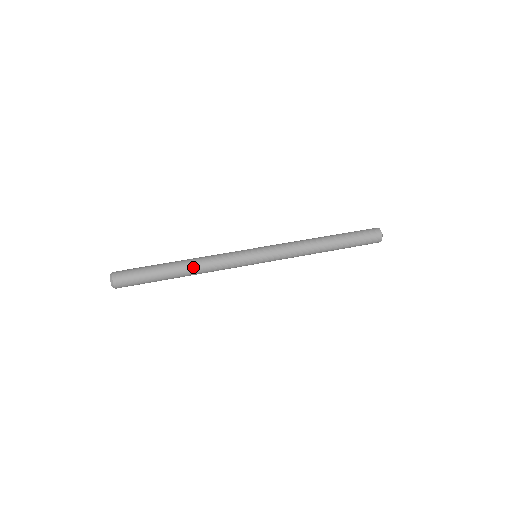
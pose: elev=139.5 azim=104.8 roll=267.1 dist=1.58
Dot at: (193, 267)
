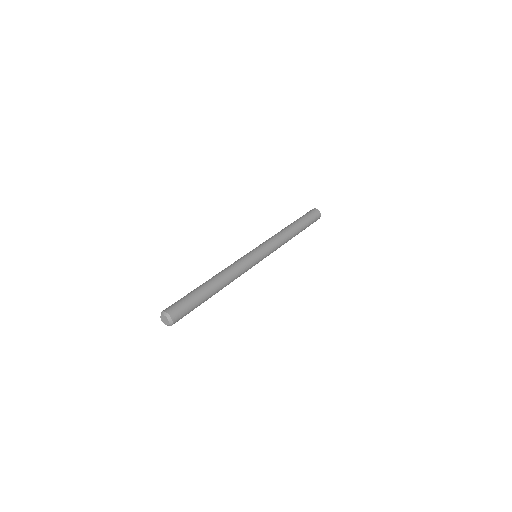
Dot at: (225, 284)
